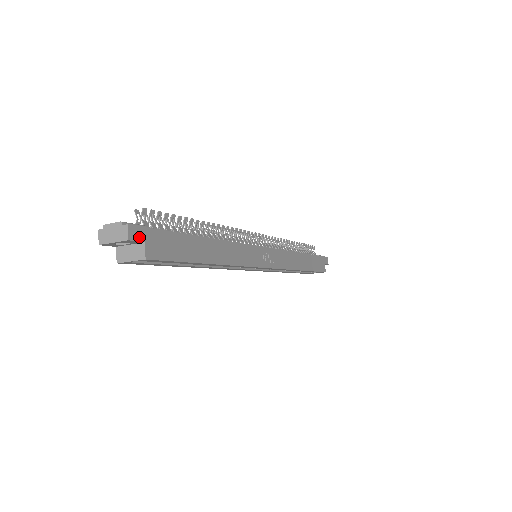
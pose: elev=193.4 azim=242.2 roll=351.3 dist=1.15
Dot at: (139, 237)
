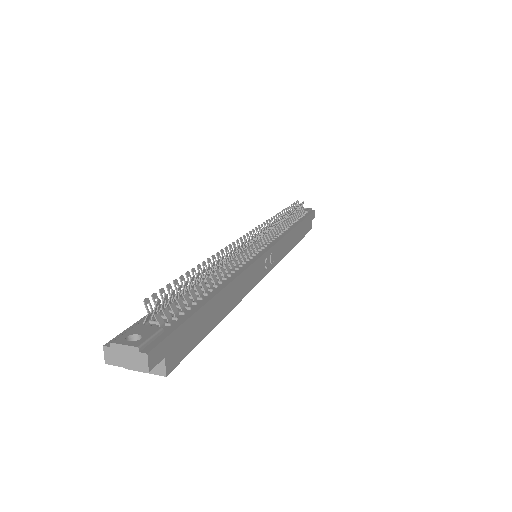
Dot at: (159, 357)
